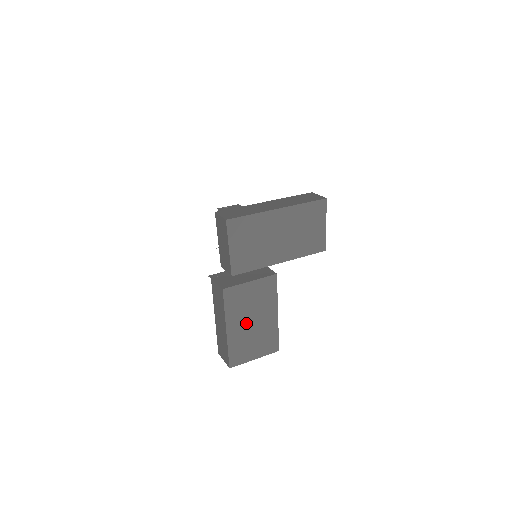
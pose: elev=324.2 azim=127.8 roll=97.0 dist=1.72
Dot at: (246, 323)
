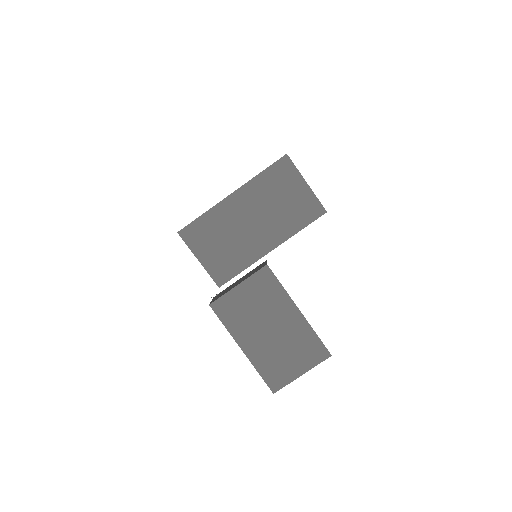
Dot at: (262, 334)
